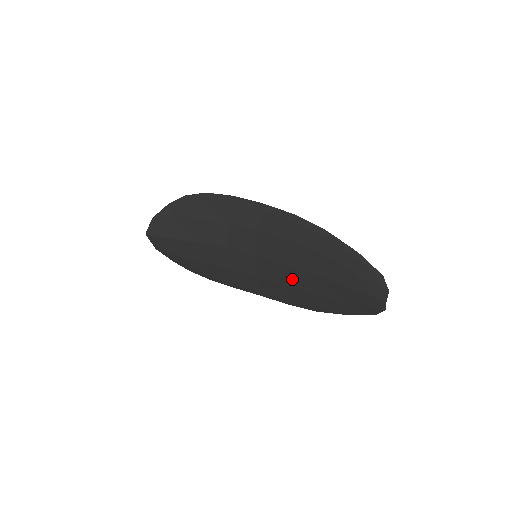
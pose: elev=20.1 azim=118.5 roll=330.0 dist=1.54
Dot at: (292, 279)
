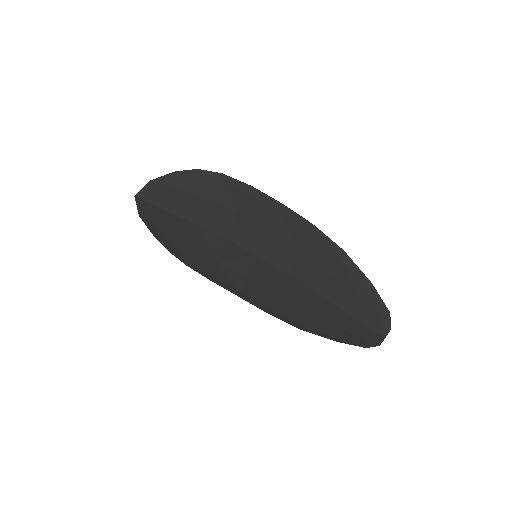
Dot at: (287, 290)
